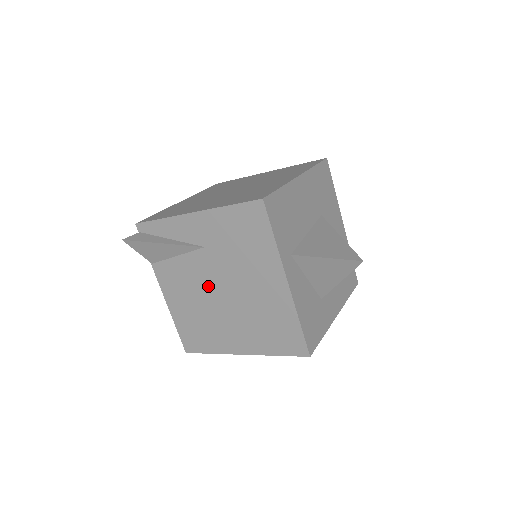
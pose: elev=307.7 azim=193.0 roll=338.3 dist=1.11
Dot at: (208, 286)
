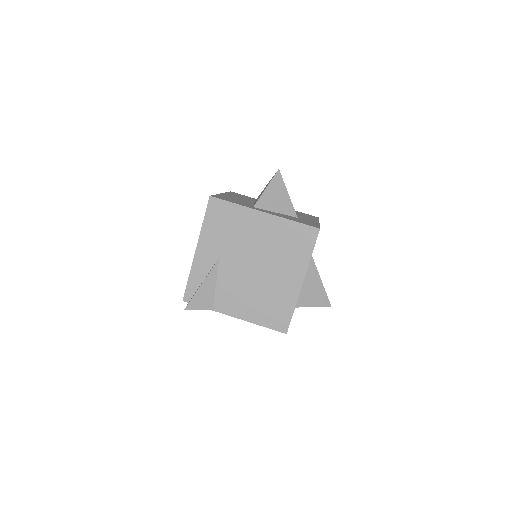
Dot at: (245, 274)
